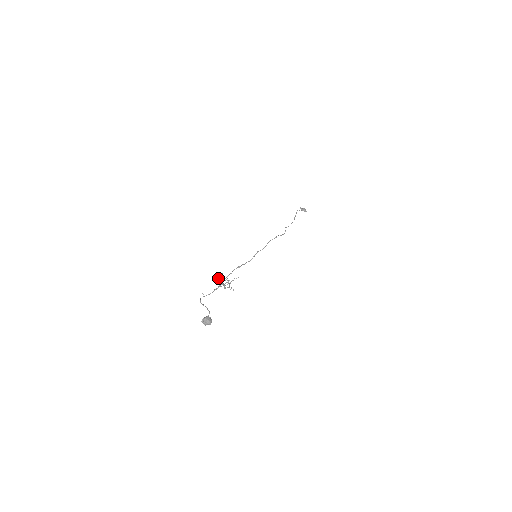
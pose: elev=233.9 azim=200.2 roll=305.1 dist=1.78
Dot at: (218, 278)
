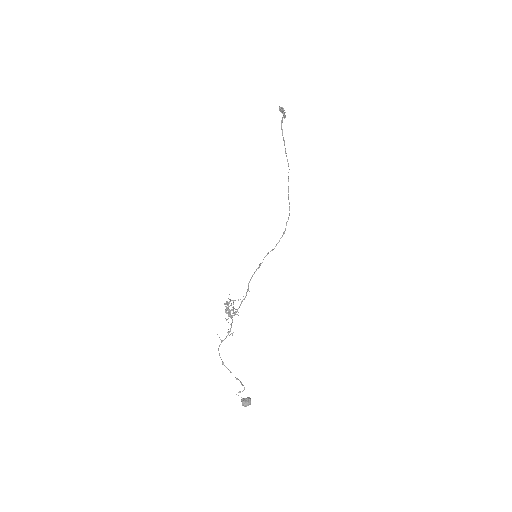
Dot at: (228, 313)
